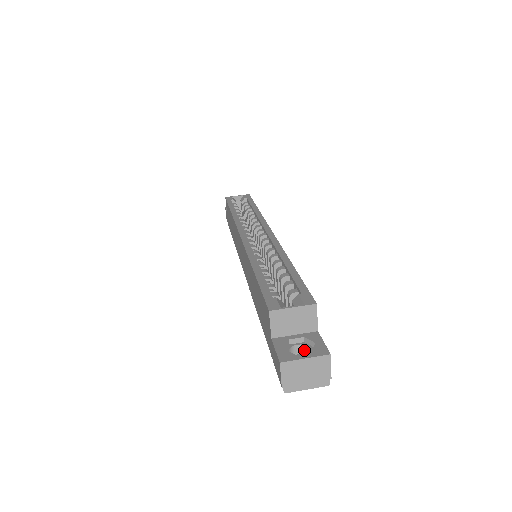
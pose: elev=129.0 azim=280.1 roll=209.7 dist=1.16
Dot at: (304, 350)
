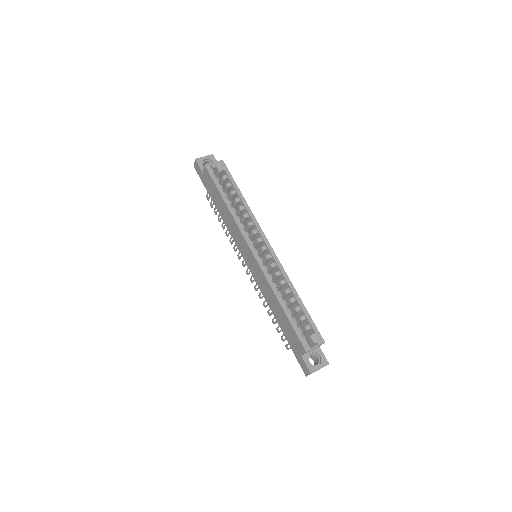
Dot at: (313, 356)
